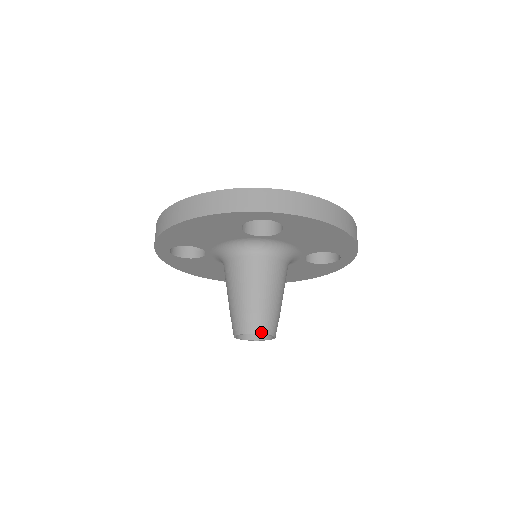
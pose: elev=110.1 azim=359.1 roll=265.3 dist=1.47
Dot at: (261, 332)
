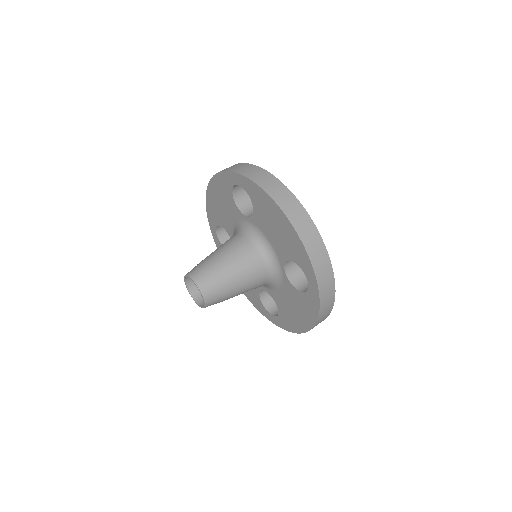
Dot at: (192, 277)
